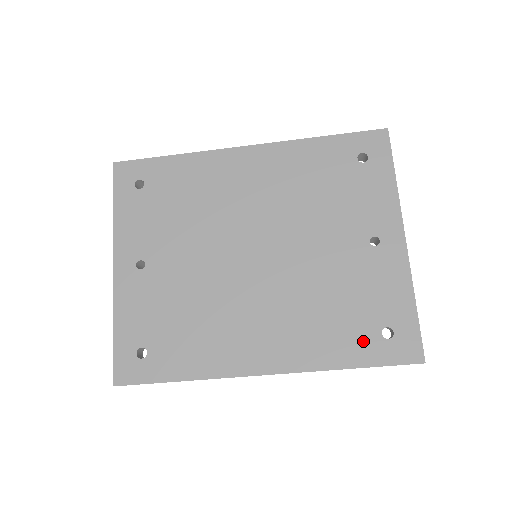
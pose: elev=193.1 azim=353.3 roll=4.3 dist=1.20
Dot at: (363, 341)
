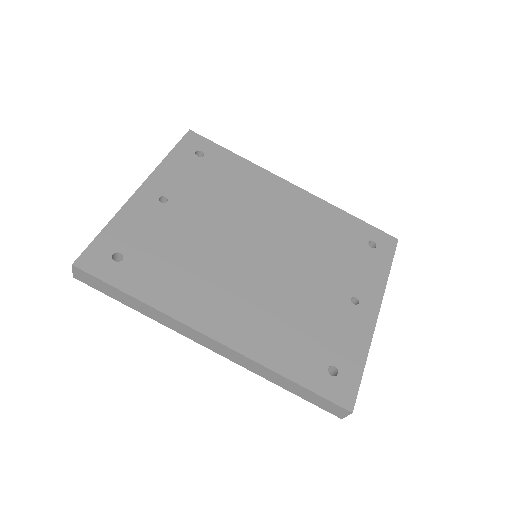
Dot at: (310, 364)
